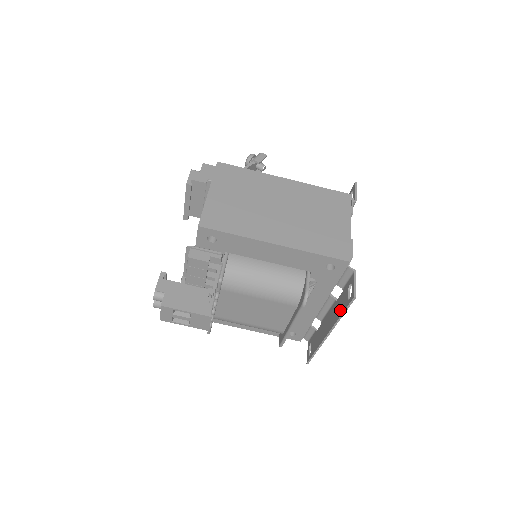
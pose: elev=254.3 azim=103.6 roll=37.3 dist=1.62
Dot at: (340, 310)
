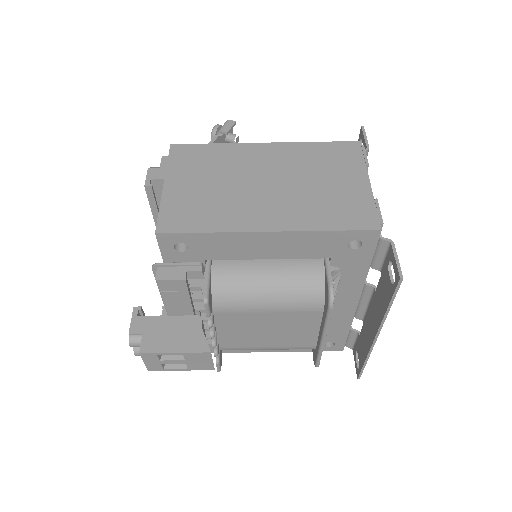
Dot at: (384, 301)
